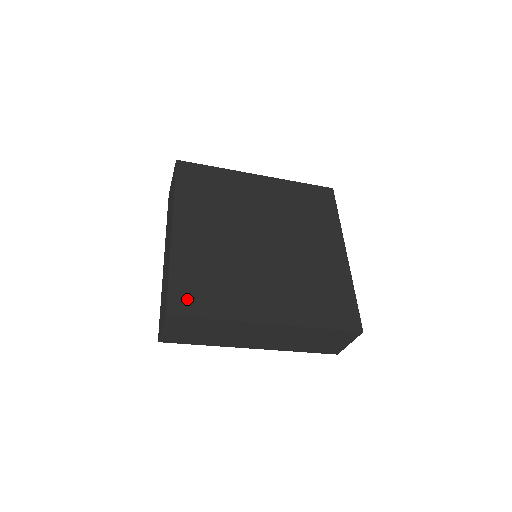
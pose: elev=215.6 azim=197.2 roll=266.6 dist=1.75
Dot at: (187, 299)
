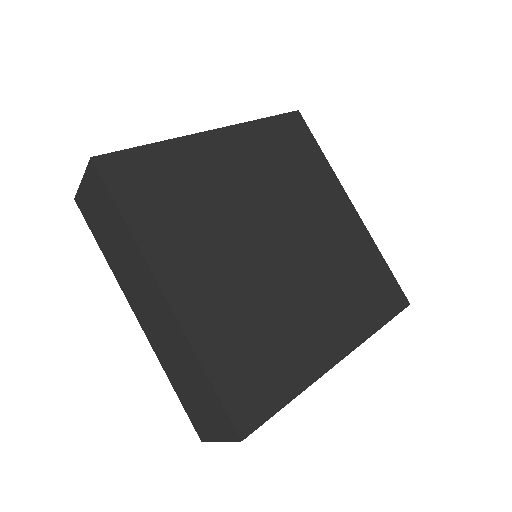
Dot at: (130, 175)
